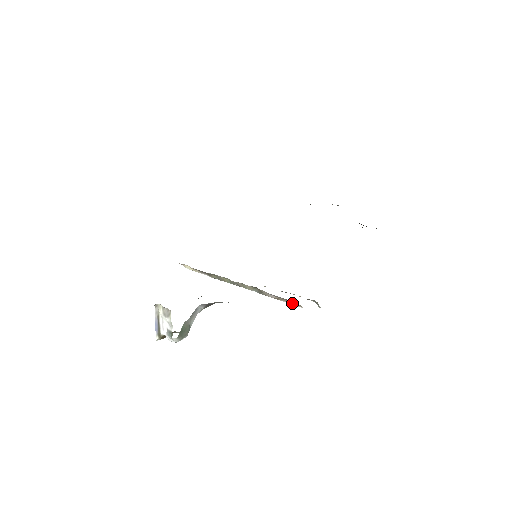
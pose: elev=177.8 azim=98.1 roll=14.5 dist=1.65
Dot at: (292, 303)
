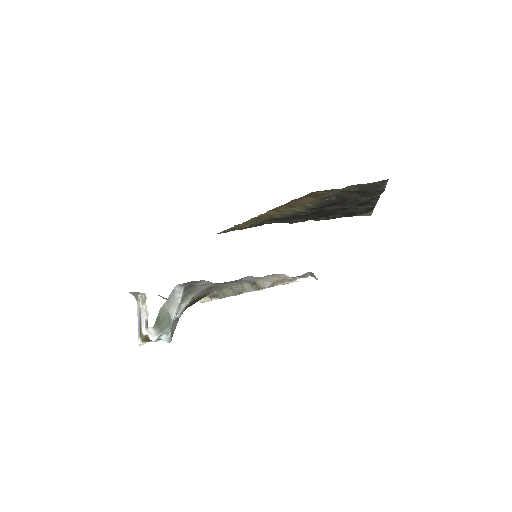
Dot at: (286, 281)
